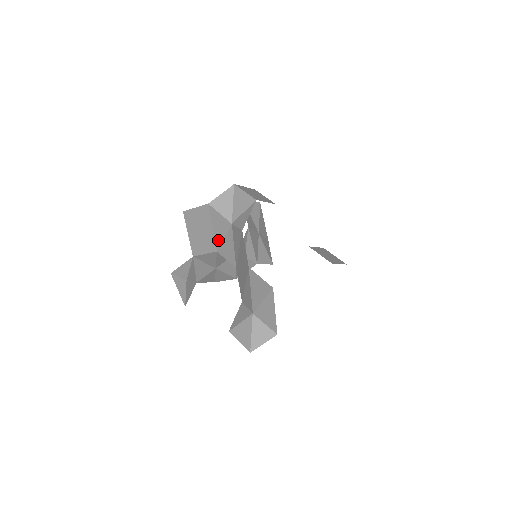
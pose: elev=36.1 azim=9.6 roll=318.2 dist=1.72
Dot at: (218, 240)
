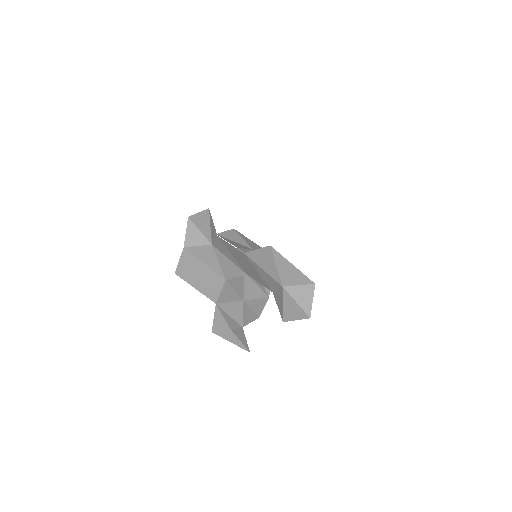
Dot at: (217, 269)
